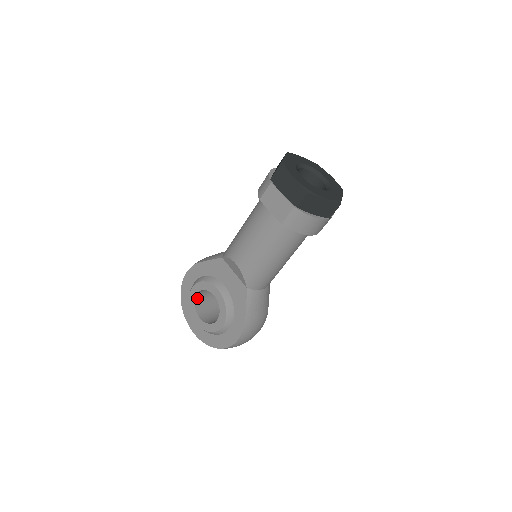
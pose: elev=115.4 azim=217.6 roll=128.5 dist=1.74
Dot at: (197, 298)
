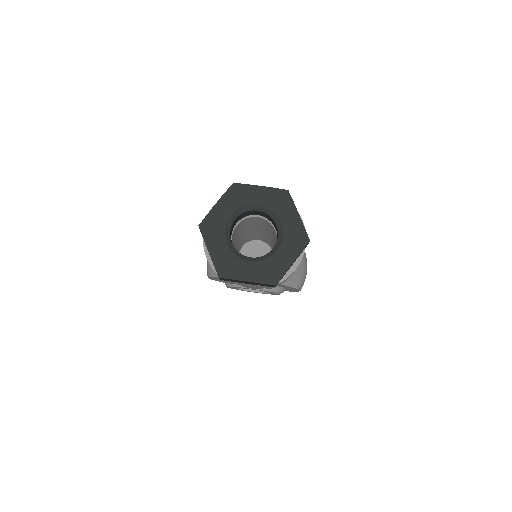
Dot at: occluded
